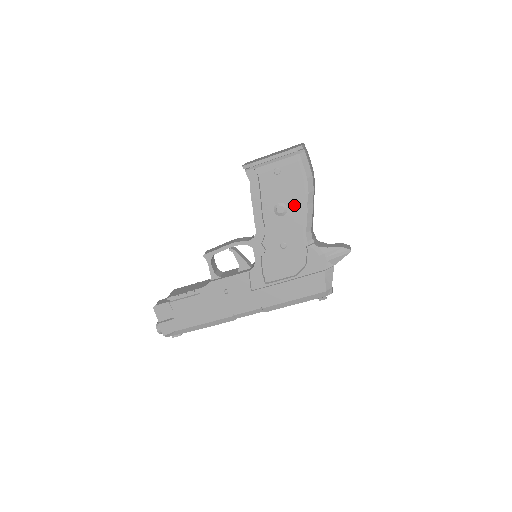
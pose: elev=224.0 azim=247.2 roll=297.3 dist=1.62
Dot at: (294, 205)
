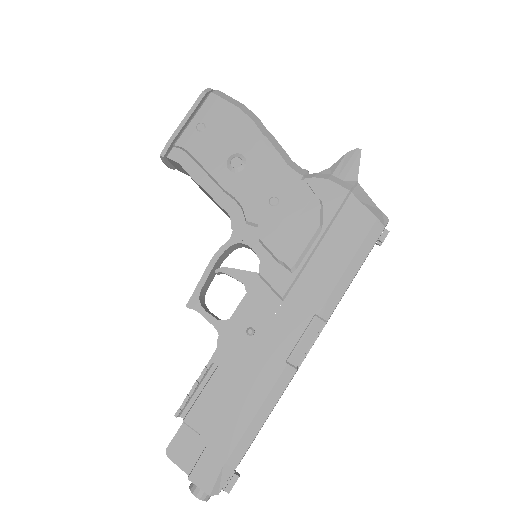
Dot at: (248, 146)
